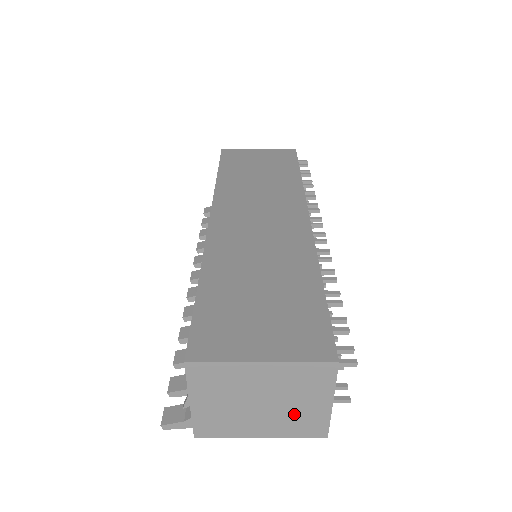
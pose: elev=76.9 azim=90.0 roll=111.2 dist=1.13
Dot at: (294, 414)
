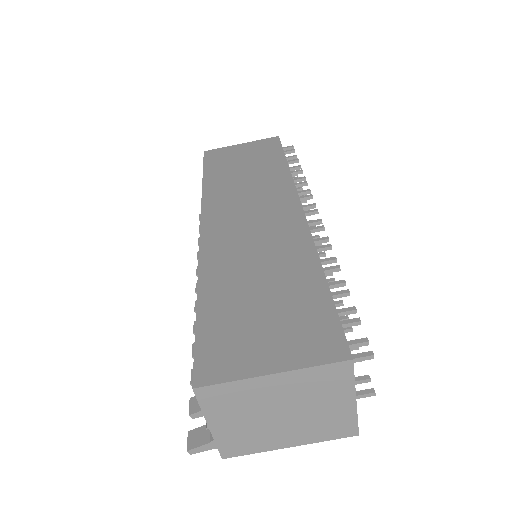
Dot at: (318, 418)
